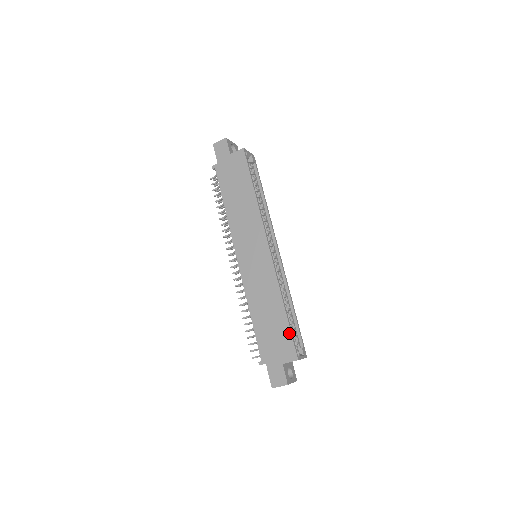
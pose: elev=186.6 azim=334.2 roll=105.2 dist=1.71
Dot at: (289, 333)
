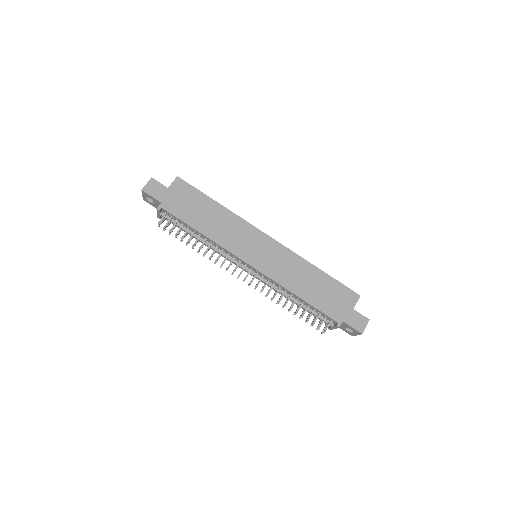
Dot at: (338, 283)
